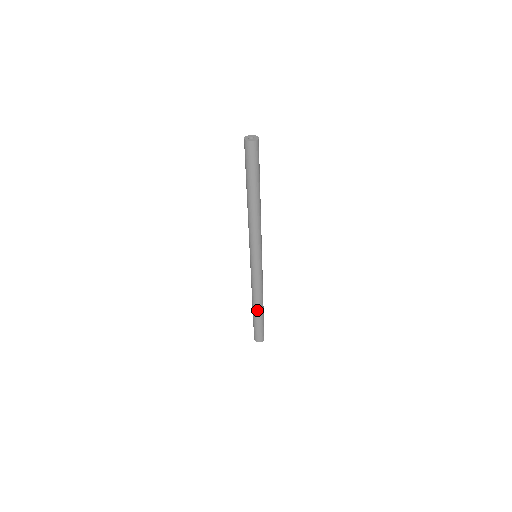
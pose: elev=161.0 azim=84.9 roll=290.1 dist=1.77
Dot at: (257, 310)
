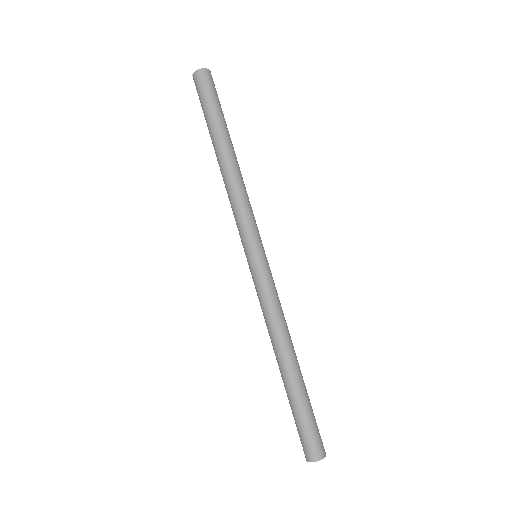
Dot at: (285, 371)
